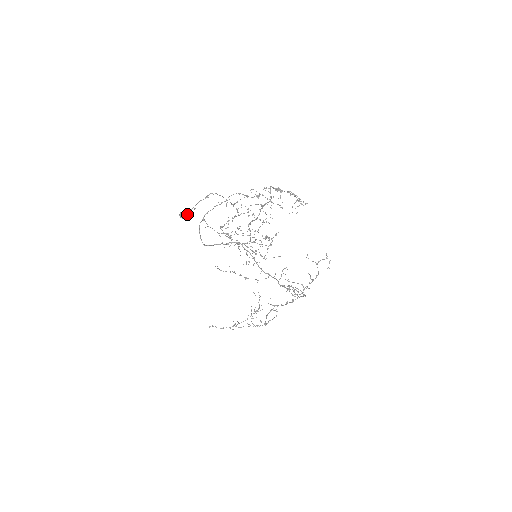
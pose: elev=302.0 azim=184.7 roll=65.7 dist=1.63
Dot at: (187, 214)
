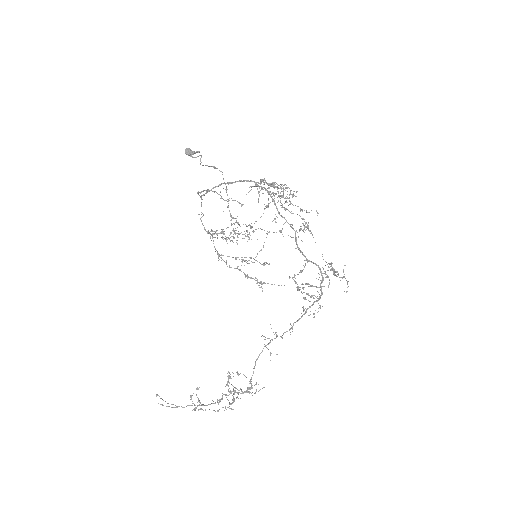
Dot at: (194, 152)
